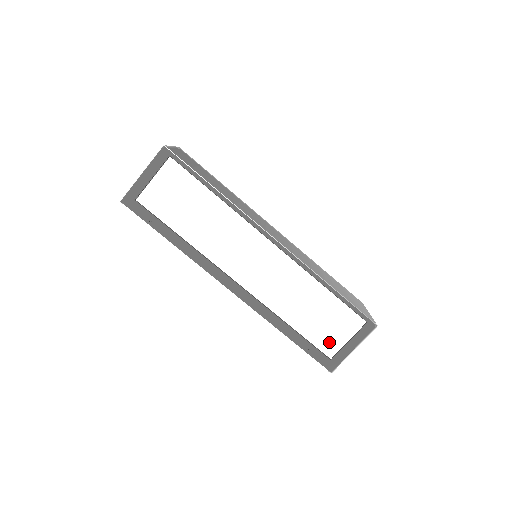
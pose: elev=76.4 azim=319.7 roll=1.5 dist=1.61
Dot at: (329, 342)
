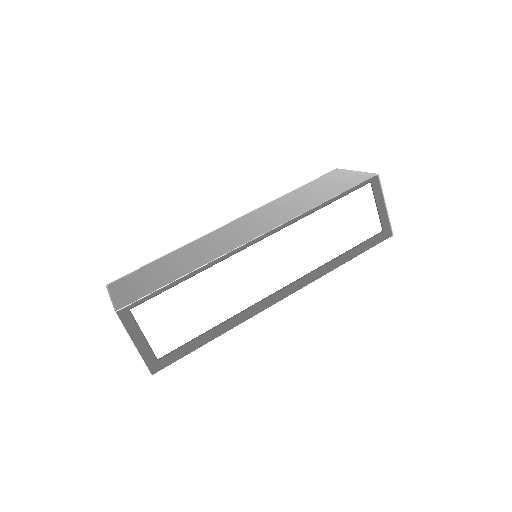
Dot at: (369, 226)
